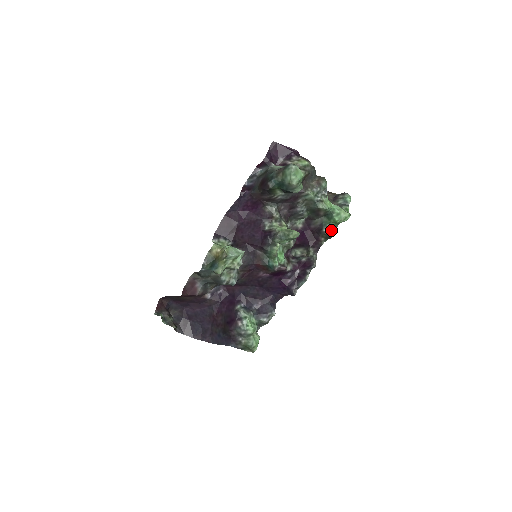
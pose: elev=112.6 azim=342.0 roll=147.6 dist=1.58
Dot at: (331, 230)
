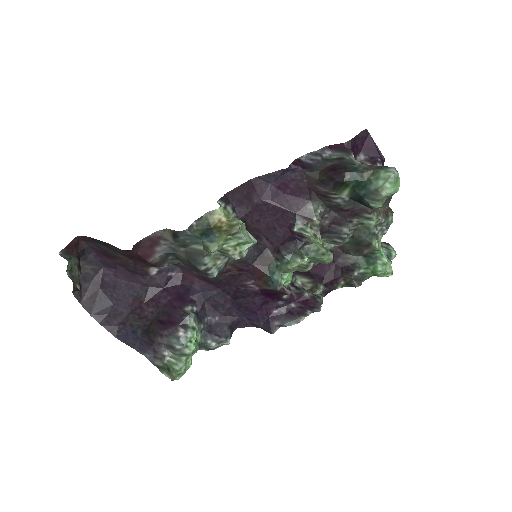
Dot at: (360, 278)
